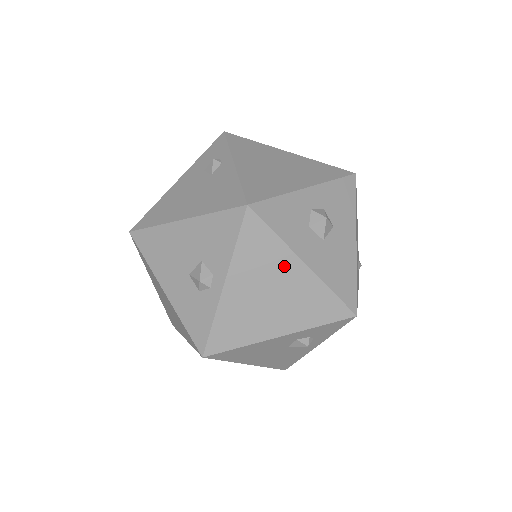
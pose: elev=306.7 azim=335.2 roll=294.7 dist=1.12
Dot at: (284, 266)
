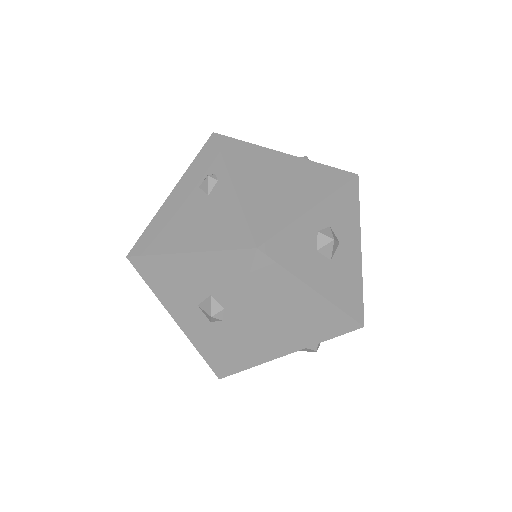
Dot at: (295, 296)
